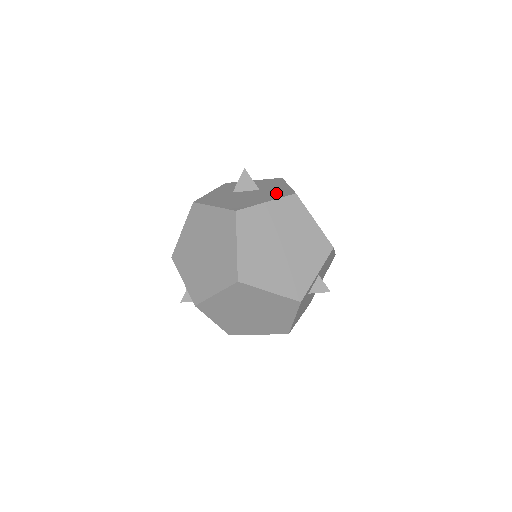
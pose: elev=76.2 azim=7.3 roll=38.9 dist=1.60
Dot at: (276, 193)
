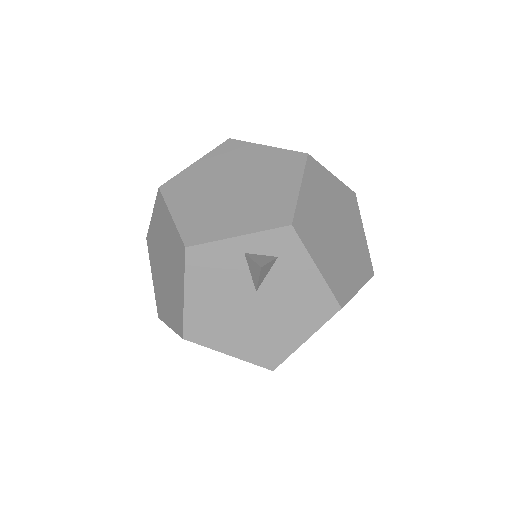
Dot at: occluded
